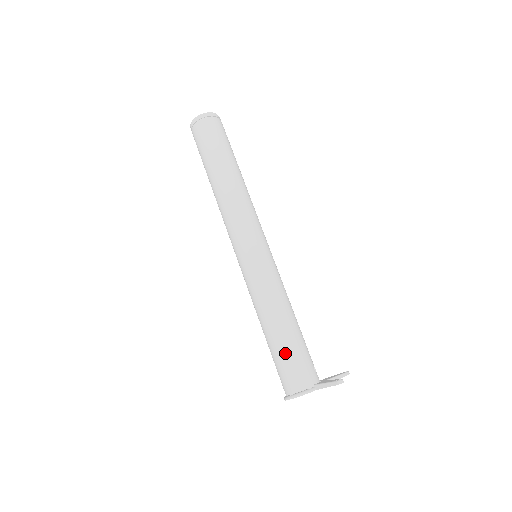
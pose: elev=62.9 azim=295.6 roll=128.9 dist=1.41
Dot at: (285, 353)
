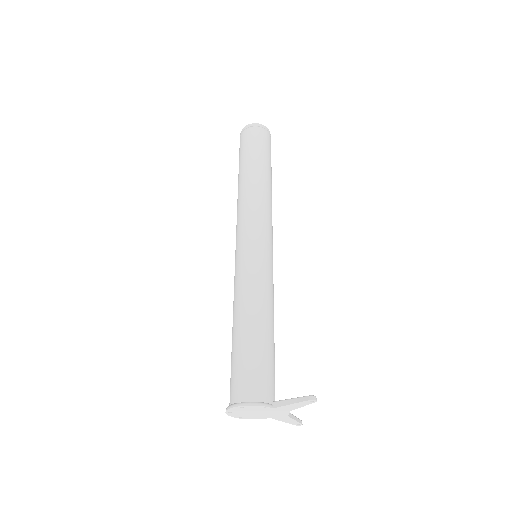
Dot at: (253, 353)
